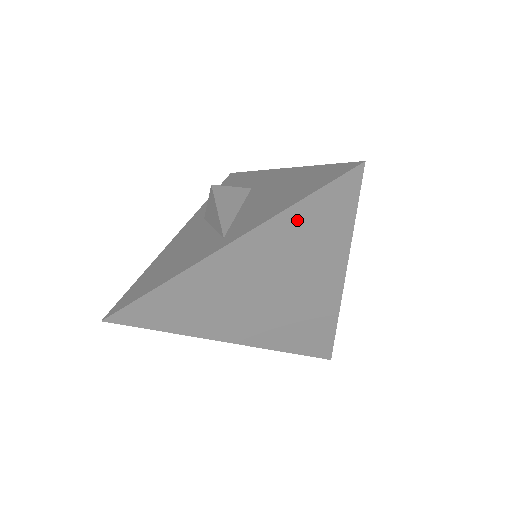
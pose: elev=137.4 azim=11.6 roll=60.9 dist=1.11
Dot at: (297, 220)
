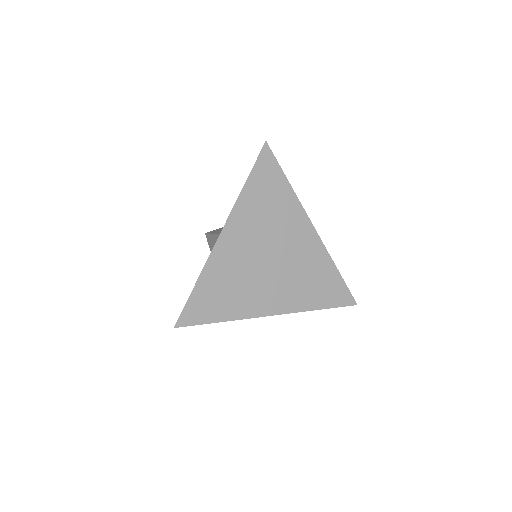
Dot at: (253, 194)
